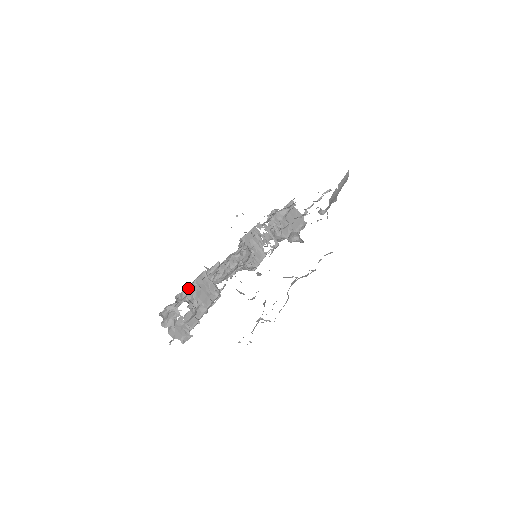
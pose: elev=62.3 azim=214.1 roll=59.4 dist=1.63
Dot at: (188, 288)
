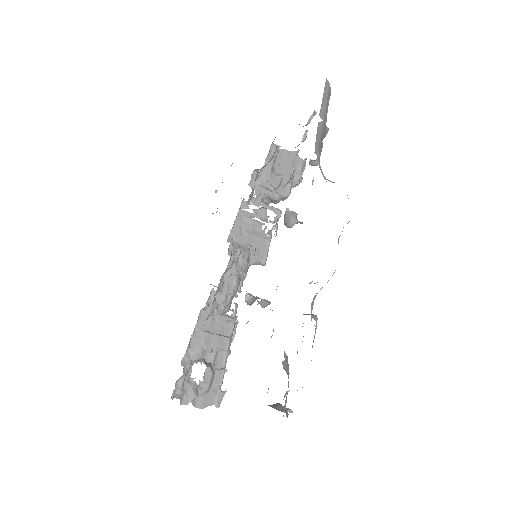
Dot at: (192, 341)
